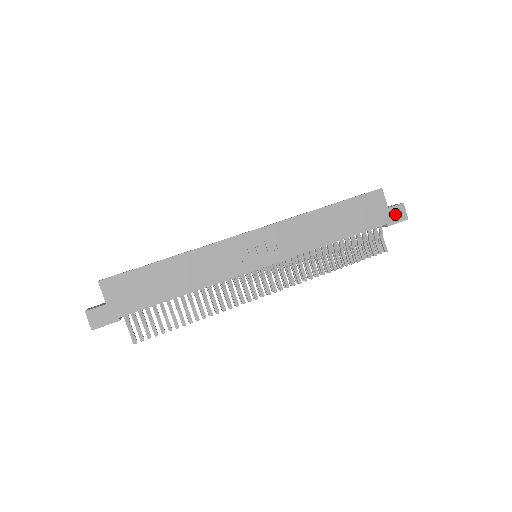
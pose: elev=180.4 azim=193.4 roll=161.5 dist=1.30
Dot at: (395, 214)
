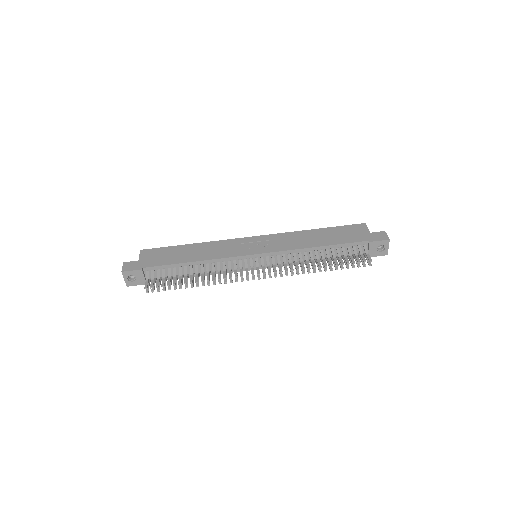
Dot at: (377, 236)
